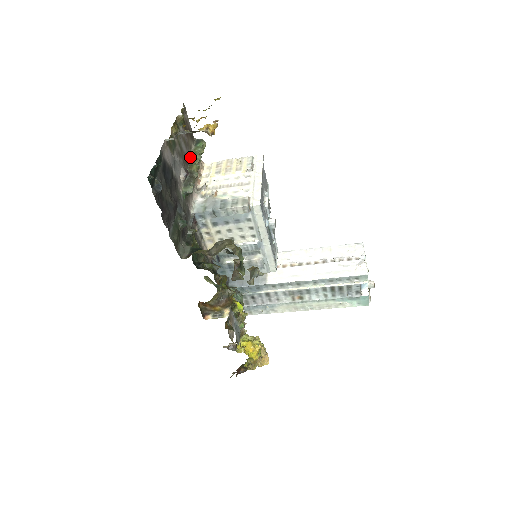
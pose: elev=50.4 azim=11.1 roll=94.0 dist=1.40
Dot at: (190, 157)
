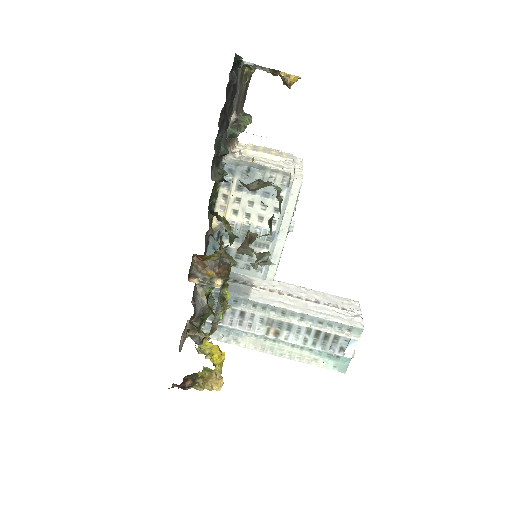
Dot at: occluded
